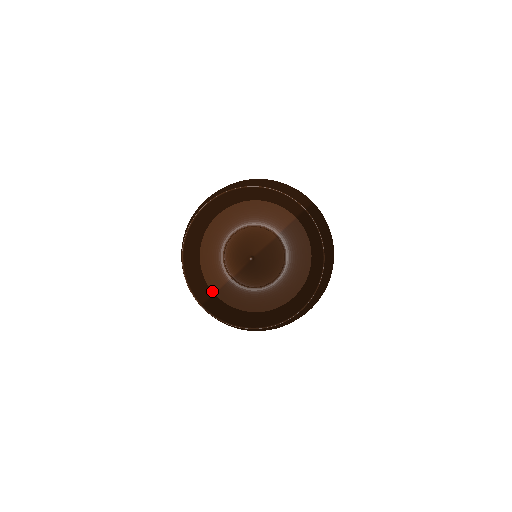
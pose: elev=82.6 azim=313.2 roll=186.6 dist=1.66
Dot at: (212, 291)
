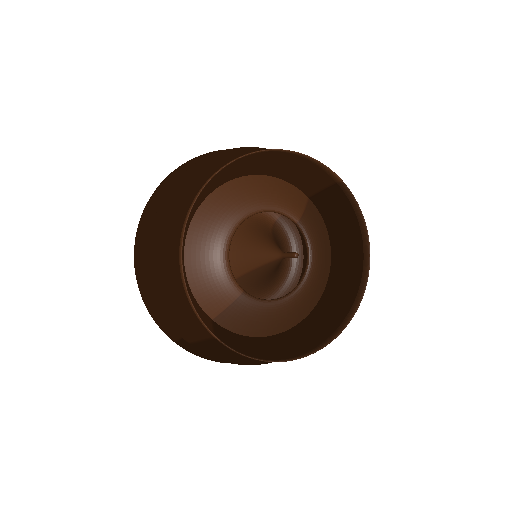
Dot at: (208, 316)
